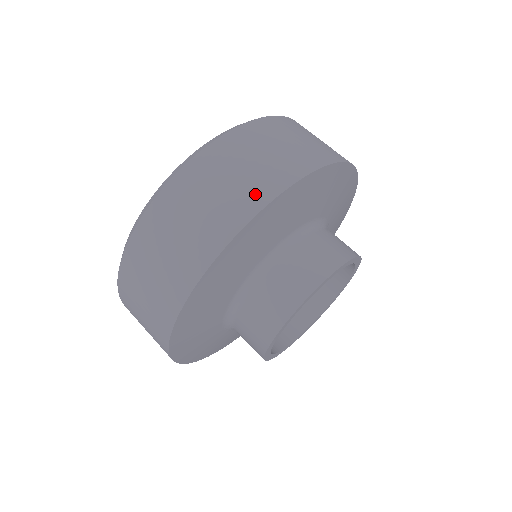
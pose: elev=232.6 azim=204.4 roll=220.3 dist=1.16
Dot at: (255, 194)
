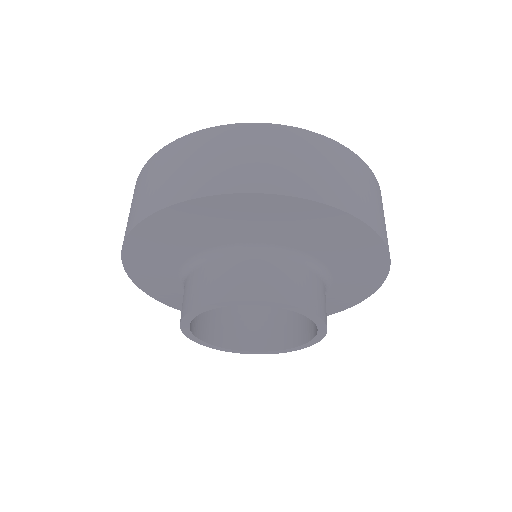
Dot at: (180, 189)
